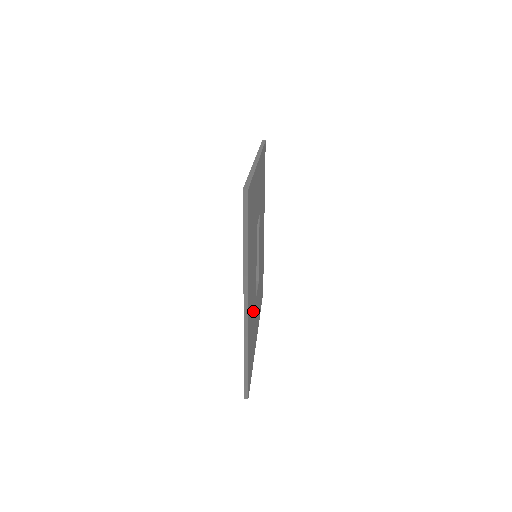
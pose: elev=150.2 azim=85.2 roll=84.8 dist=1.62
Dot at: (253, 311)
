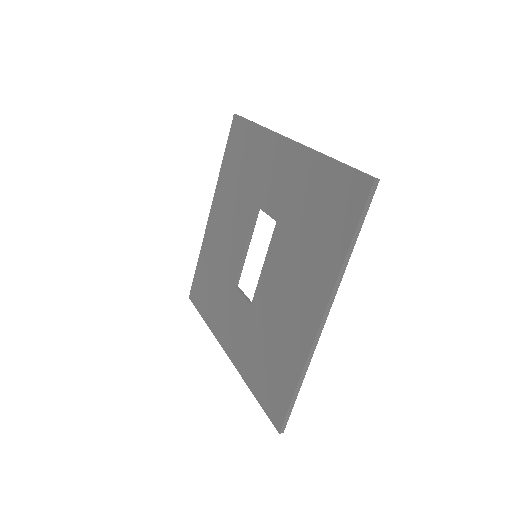
Dot at: occluded
